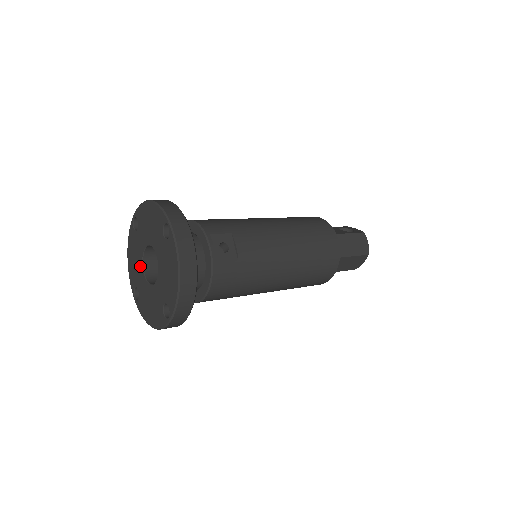
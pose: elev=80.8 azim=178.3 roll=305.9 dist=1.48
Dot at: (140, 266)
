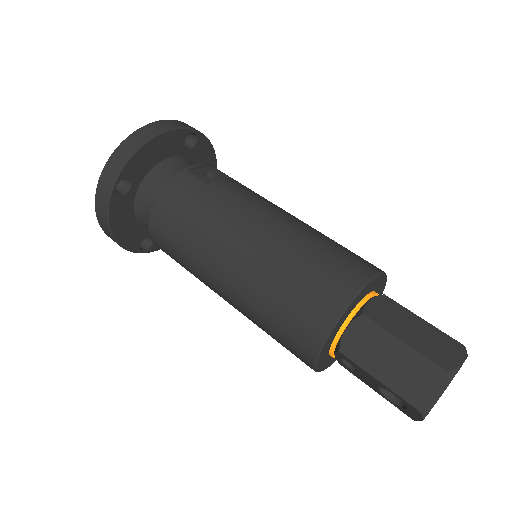
Dot at: occluded
